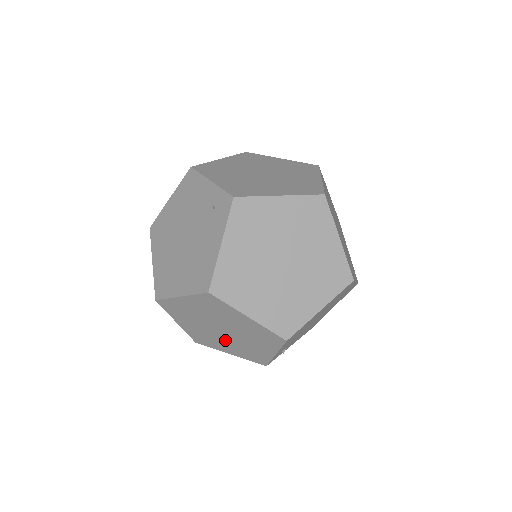
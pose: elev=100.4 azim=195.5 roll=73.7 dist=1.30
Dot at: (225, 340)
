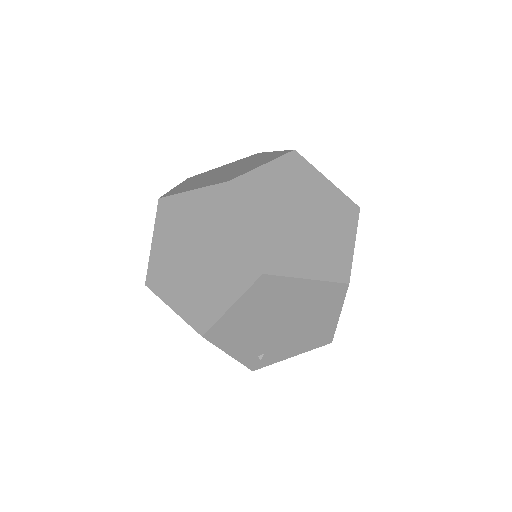
Dot at: occluded
